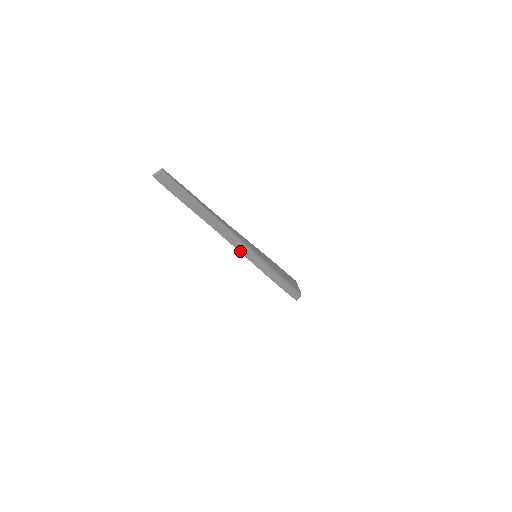
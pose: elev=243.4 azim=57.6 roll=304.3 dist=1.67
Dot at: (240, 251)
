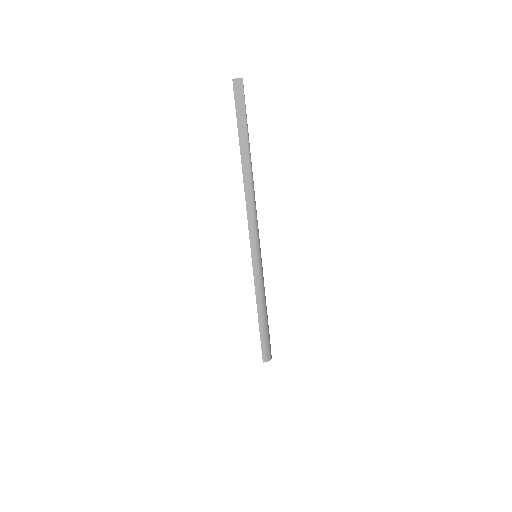
Dot at: (249, 225)
